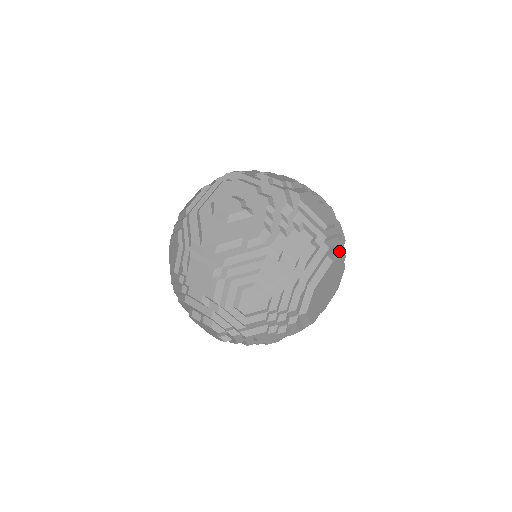
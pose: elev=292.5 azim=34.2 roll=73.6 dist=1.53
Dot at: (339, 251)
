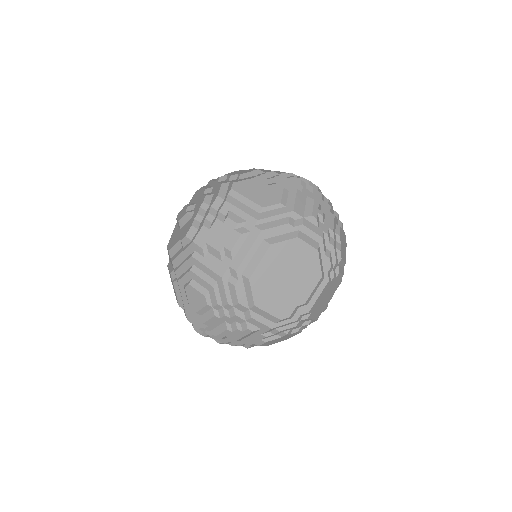
Dot at: (293, 232)
